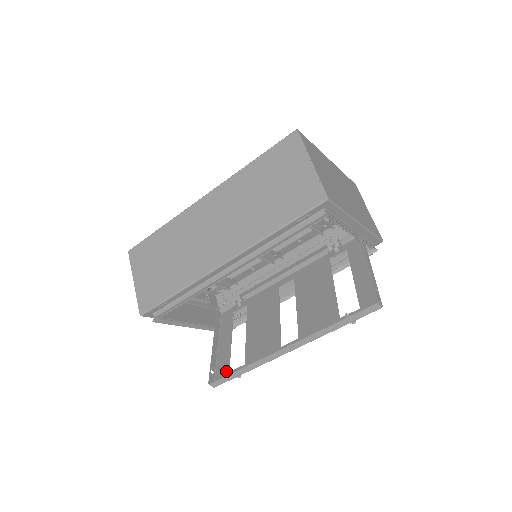
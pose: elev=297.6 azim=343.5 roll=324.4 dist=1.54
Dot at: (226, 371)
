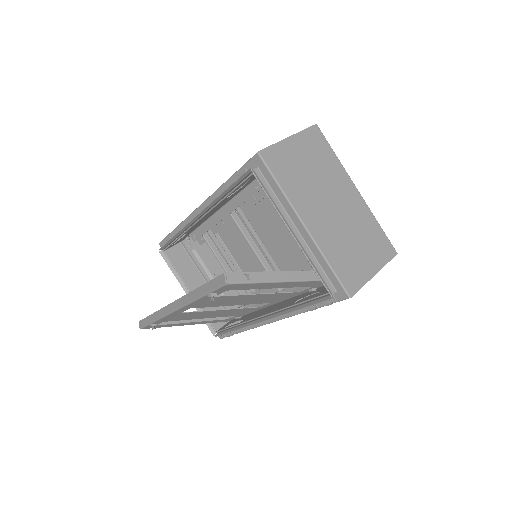
Dot at: (157, 325)
